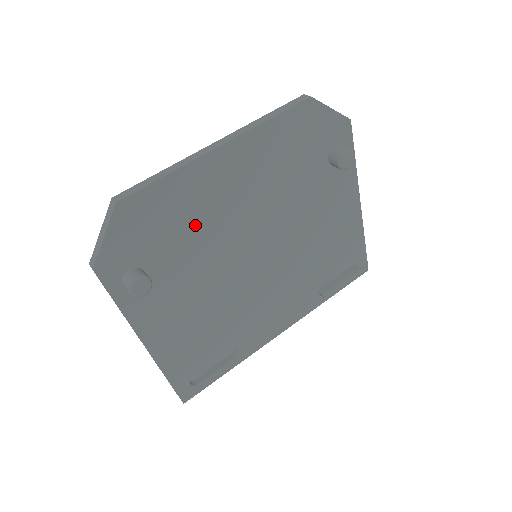
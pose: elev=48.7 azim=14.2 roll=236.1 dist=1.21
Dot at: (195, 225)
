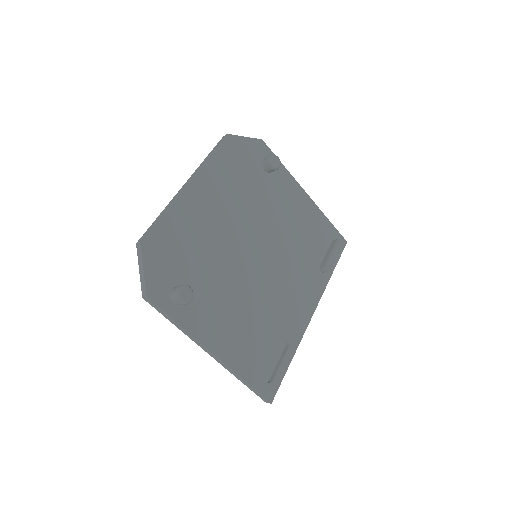
Dot at: (200, 243)
